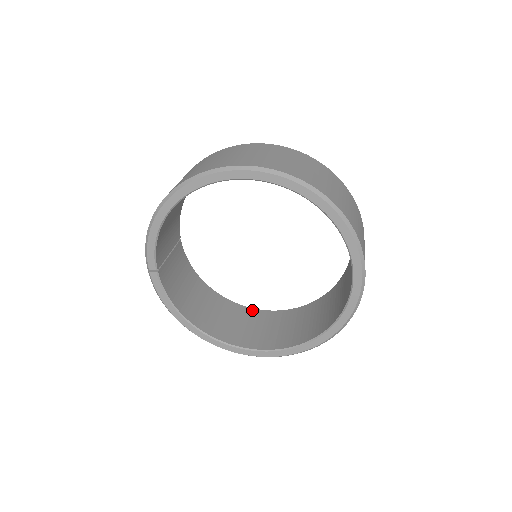
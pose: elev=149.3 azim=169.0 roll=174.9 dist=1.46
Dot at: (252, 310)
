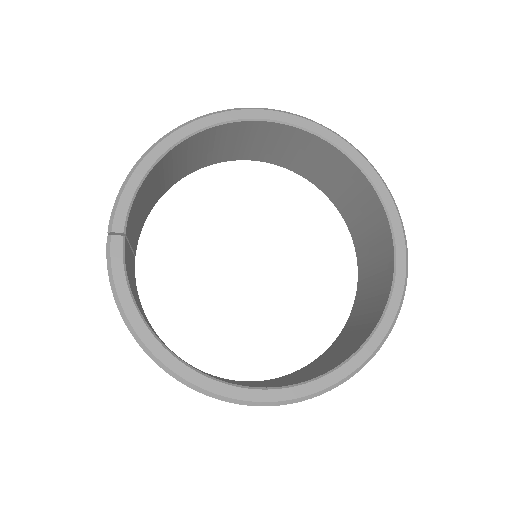
Dot at: (223, 378)
